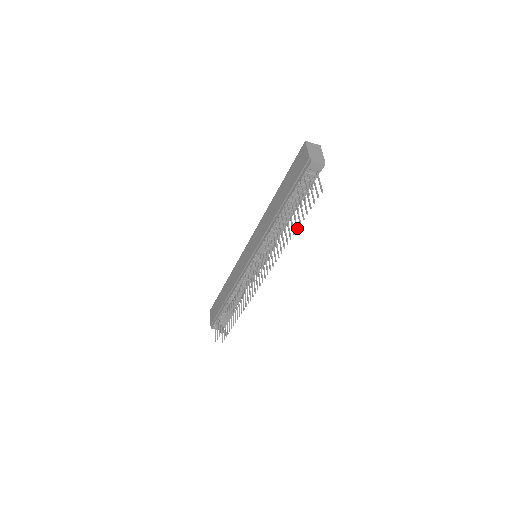
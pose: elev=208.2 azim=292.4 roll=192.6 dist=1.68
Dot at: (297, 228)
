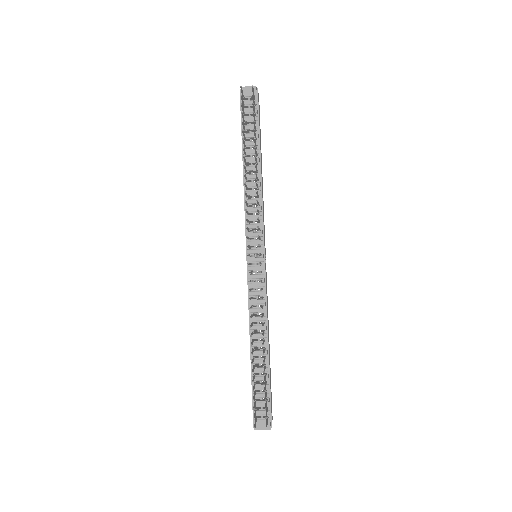
Dot at: (255, 147)
